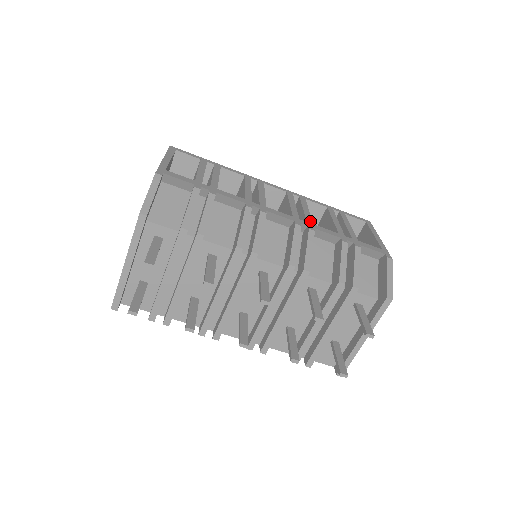
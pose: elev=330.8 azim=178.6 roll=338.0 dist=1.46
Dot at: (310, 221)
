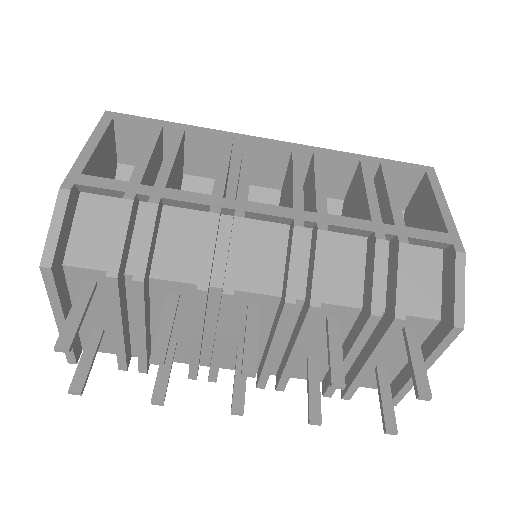
Dot at: (323, 208)
